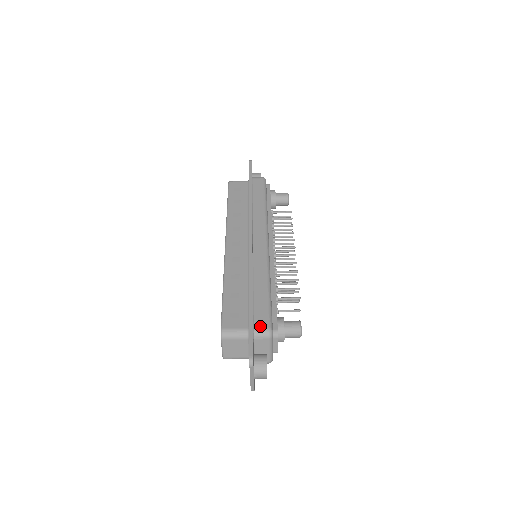
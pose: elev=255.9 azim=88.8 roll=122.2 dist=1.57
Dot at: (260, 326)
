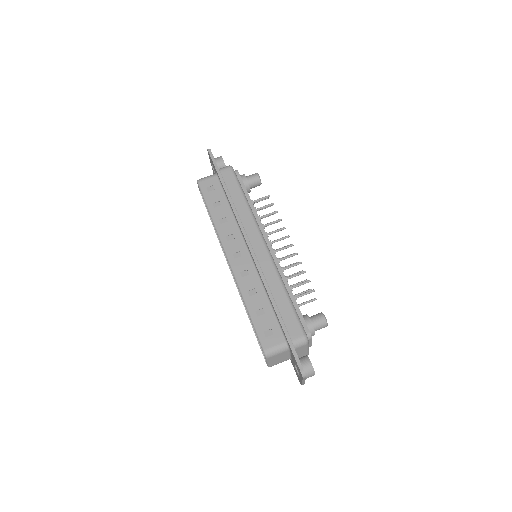
Dot at: (296, 337)
